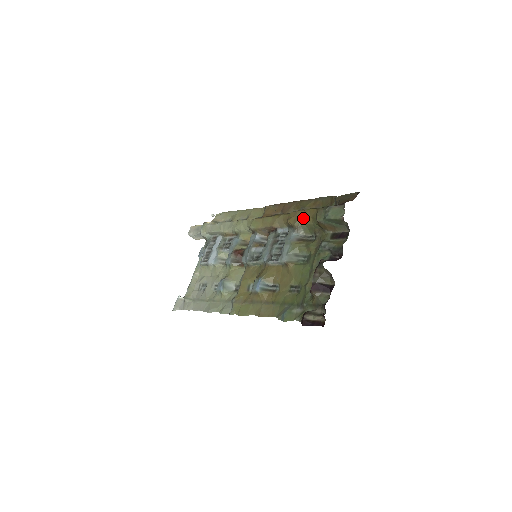
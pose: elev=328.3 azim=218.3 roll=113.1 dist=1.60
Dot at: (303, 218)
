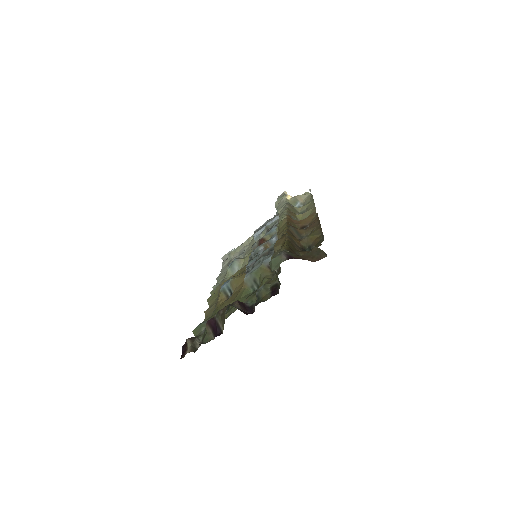
Dot at: (281, 247)
